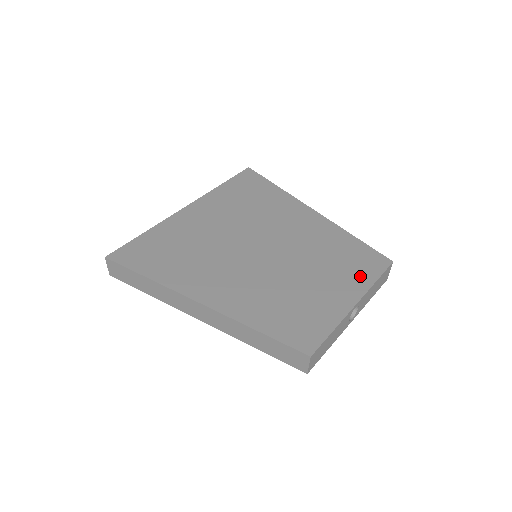
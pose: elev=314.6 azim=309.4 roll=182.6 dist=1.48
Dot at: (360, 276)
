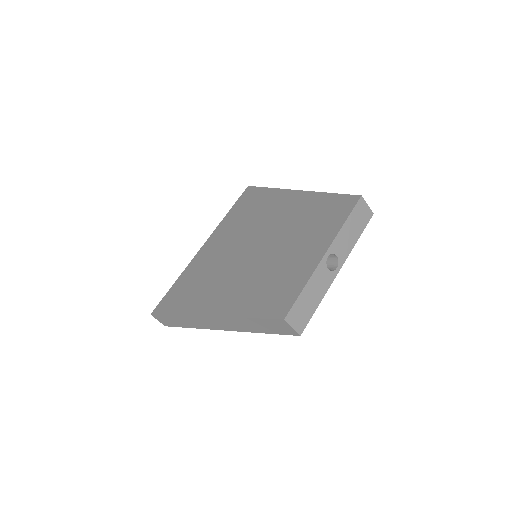
Dot at: (330, 226)
